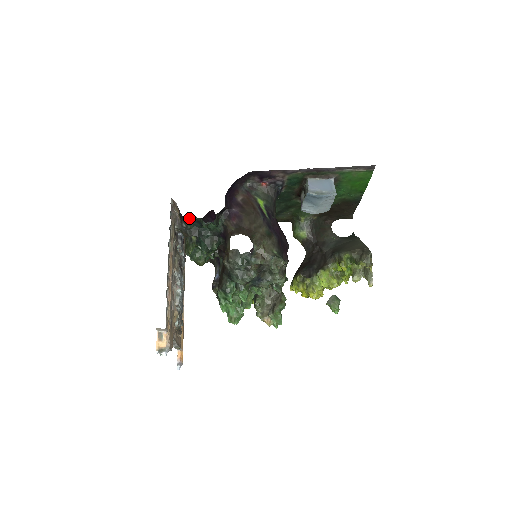
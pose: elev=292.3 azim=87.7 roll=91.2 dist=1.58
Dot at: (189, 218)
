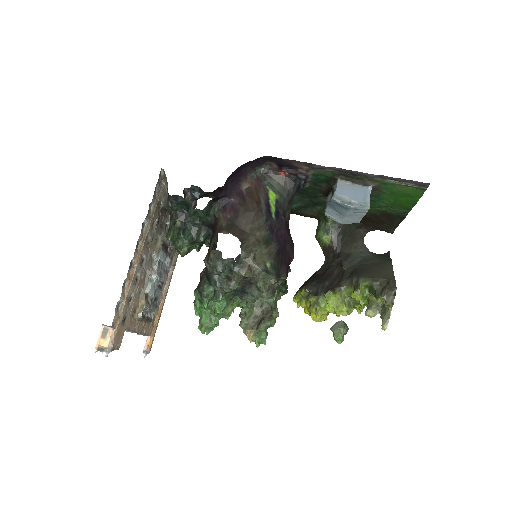
Dot at: (176, 198)
